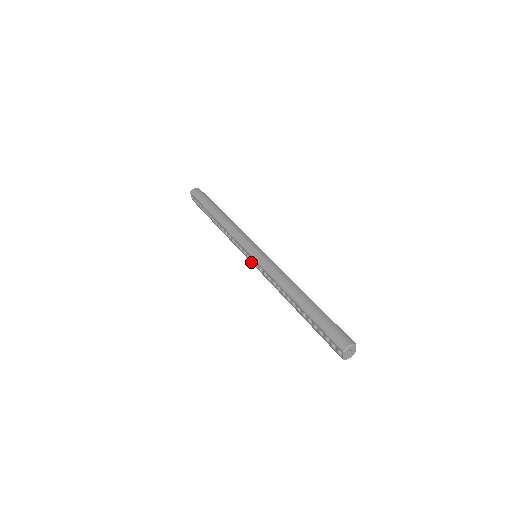
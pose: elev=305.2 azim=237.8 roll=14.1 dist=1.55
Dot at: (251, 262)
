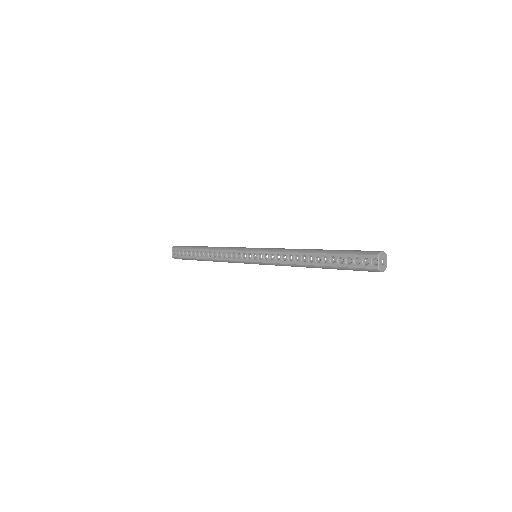
Dot at: (251, 261)
